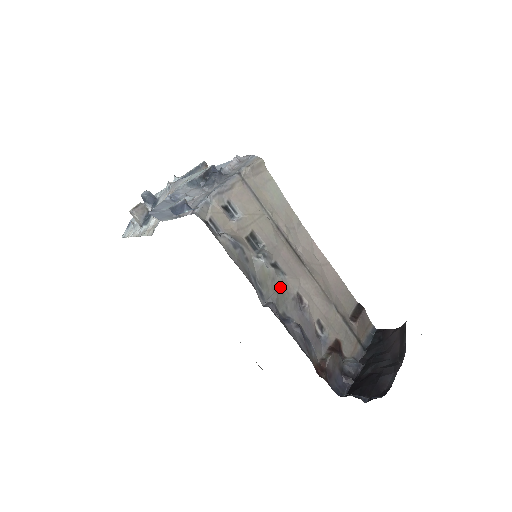
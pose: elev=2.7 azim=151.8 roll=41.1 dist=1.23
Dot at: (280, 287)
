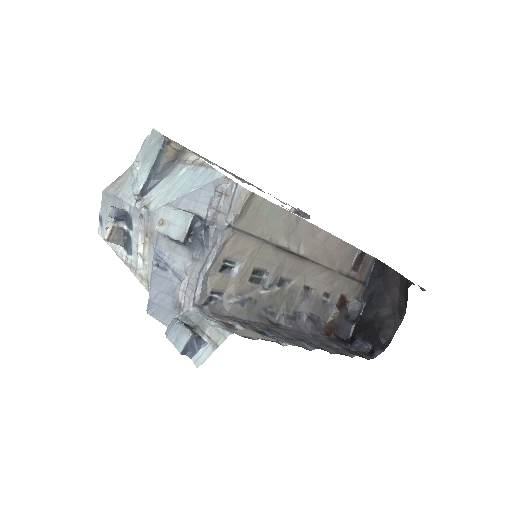
Dot at: (288, 295)
